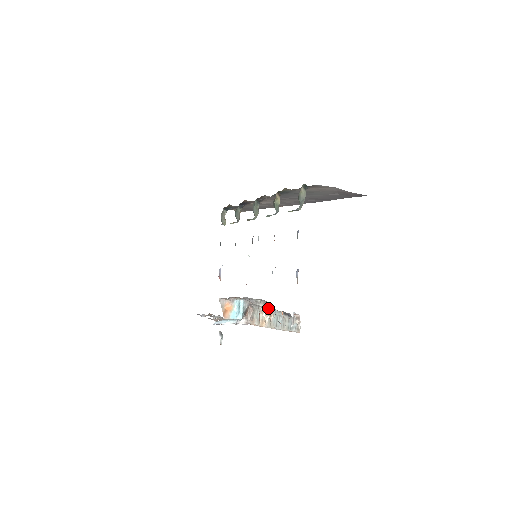
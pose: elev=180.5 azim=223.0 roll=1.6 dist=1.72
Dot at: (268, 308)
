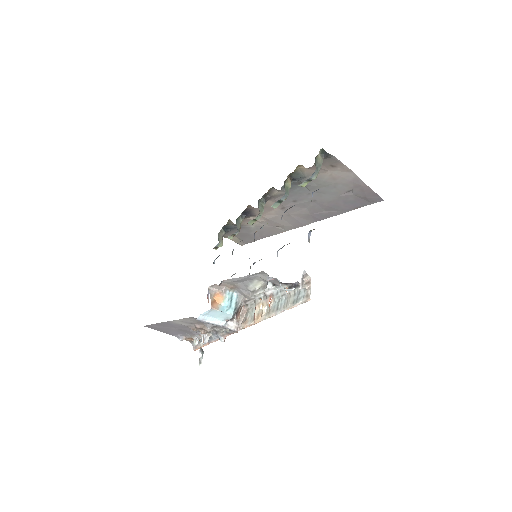
Dot at: (270, 277)
